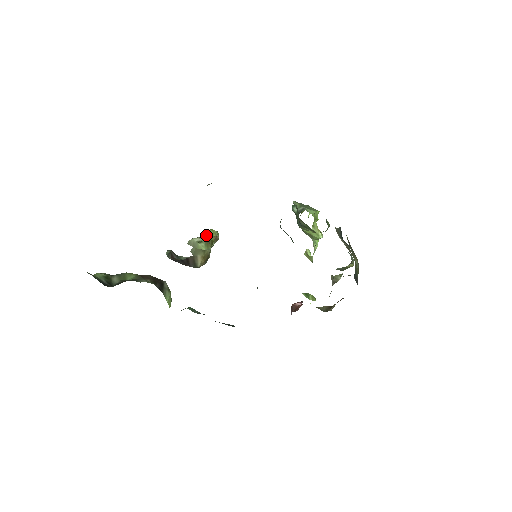
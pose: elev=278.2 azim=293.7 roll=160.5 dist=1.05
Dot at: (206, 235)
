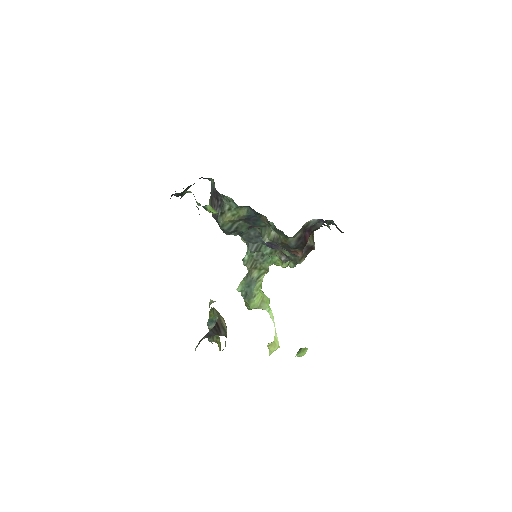
Dot at: occluded
